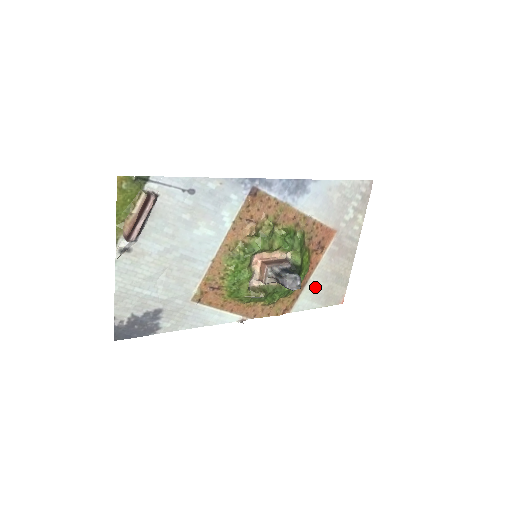
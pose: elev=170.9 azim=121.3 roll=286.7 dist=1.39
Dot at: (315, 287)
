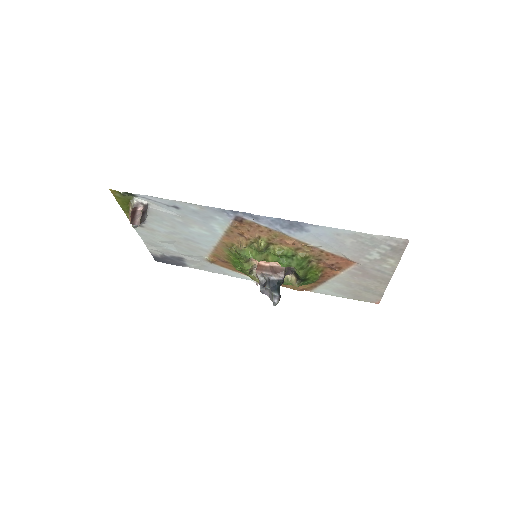
Dot at: (337, 286)
